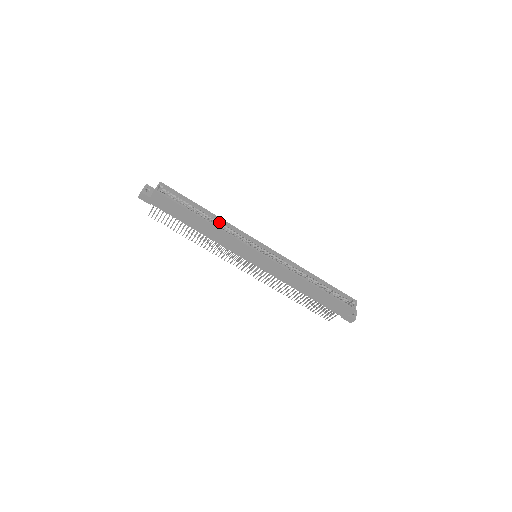
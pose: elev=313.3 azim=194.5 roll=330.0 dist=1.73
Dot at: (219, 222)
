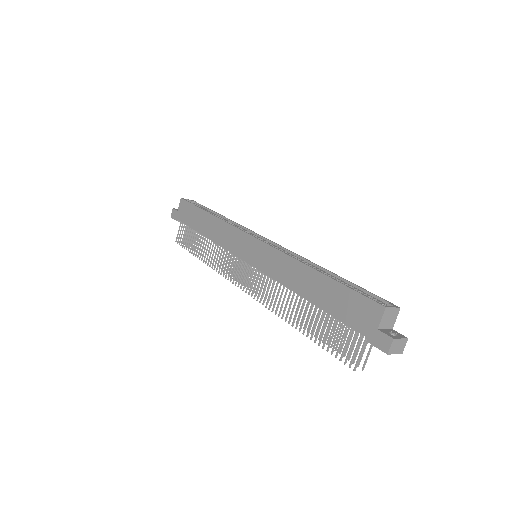
Dot at: (227, 221)
